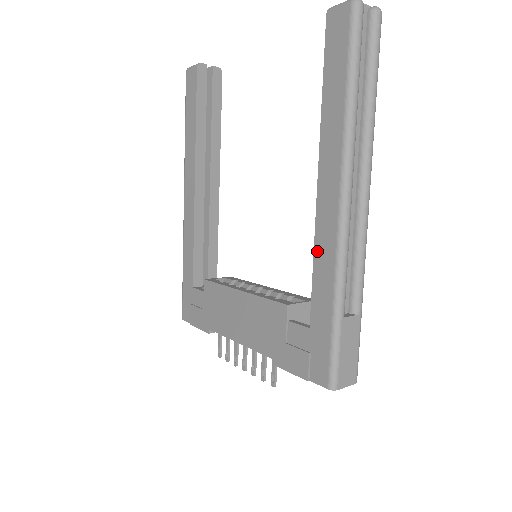
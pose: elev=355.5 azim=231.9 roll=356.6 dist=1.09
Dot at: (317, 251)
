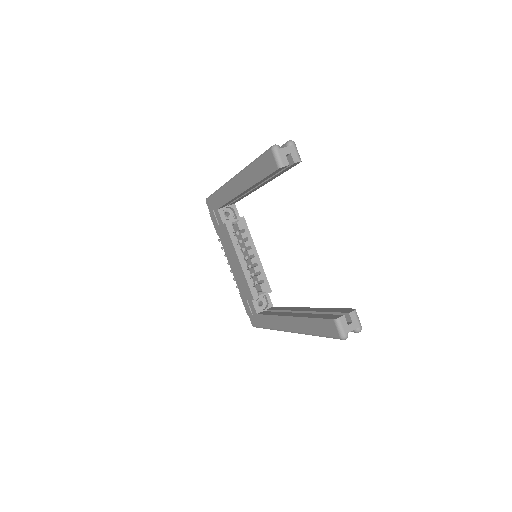
Dot at: (273, 318)
